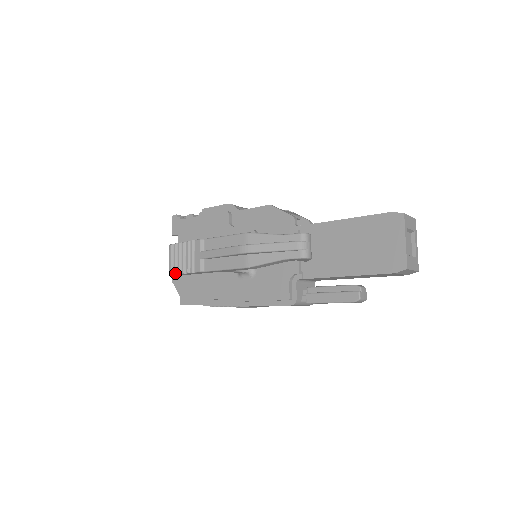
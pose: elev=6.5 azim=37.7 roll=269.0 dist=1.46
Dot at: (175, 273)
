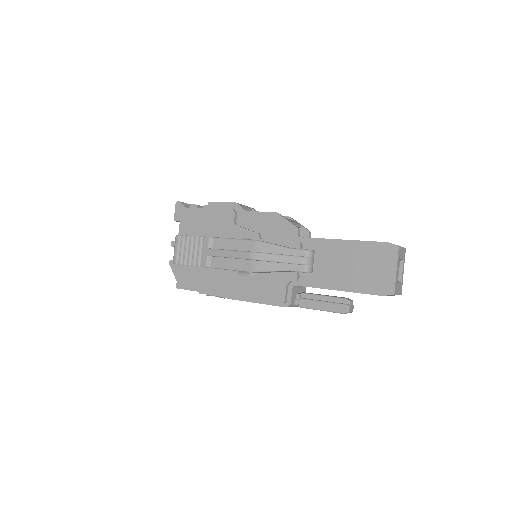
Dot at: (180, 263)
